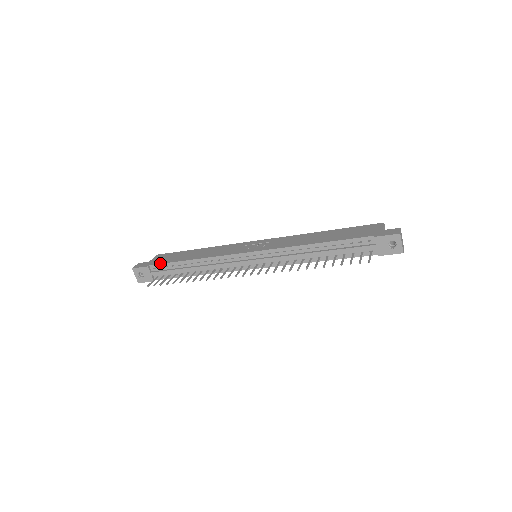
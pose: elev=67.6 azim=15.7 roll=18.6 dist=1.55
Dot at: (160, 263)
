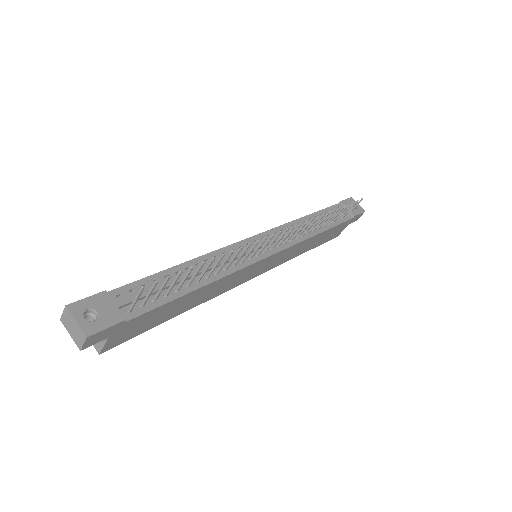
Dot at: (127, 284)
